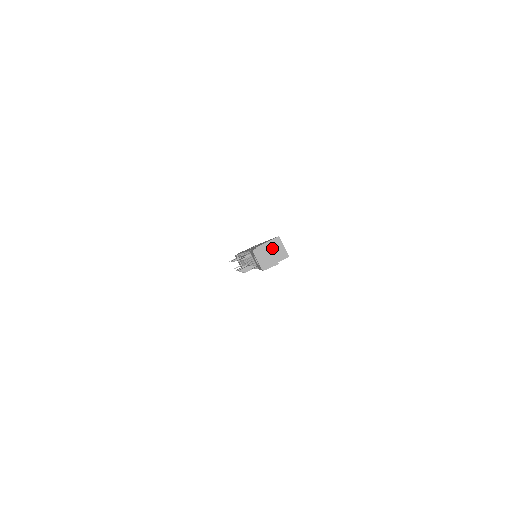
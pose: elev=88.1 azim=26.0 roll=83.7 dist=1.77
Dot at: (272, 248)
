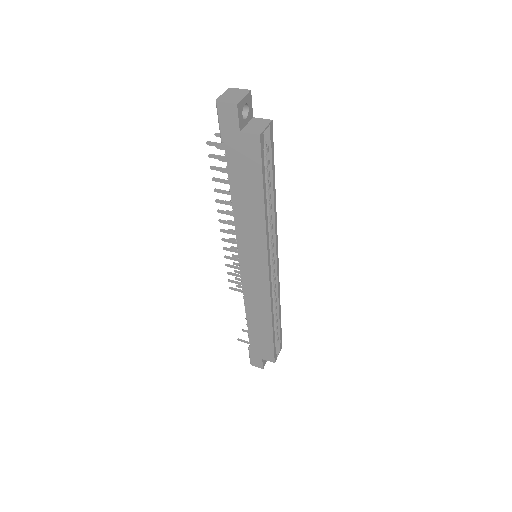
Dot at: (253, 123)
